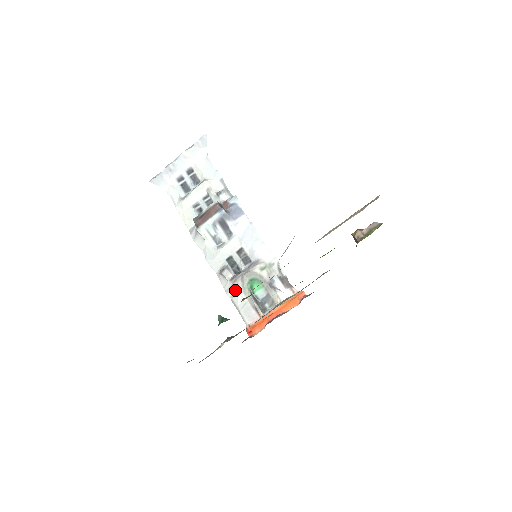
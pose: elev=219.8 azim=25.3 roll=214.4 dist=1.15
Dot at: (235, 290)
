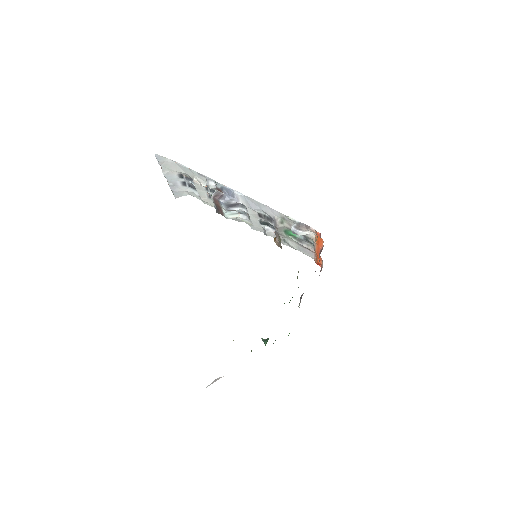
Dot at: (285, 241)
